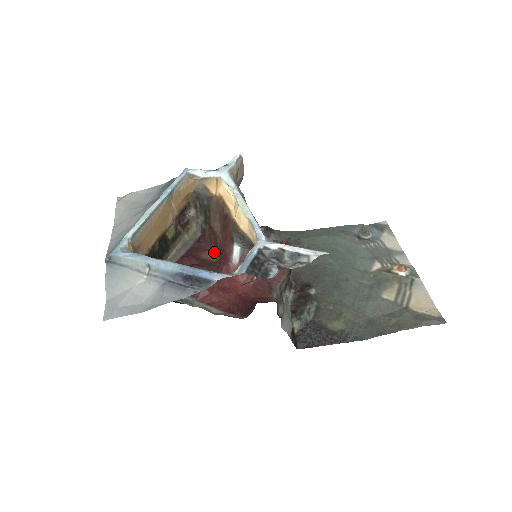
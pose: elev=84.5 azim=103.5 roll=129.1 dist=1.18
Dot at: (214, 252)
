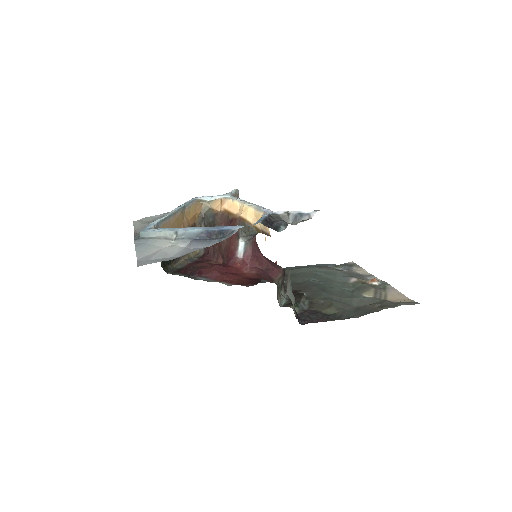
Dot at: (217, 261)
